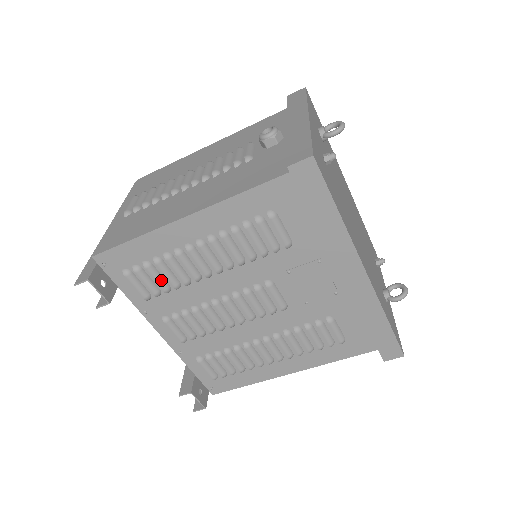
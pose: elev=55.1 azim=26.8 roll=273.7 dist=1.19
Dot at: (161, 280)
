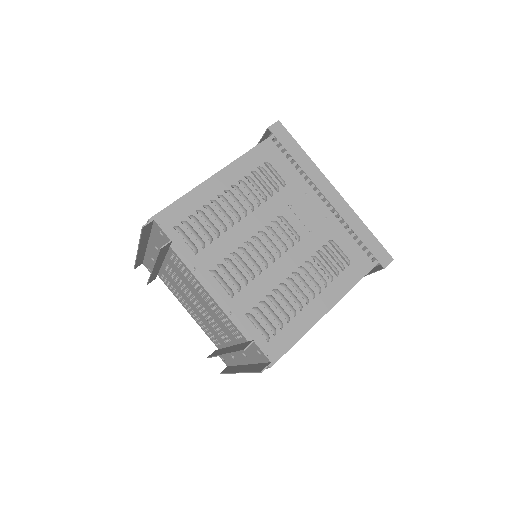
Dot at: (205, 229)
